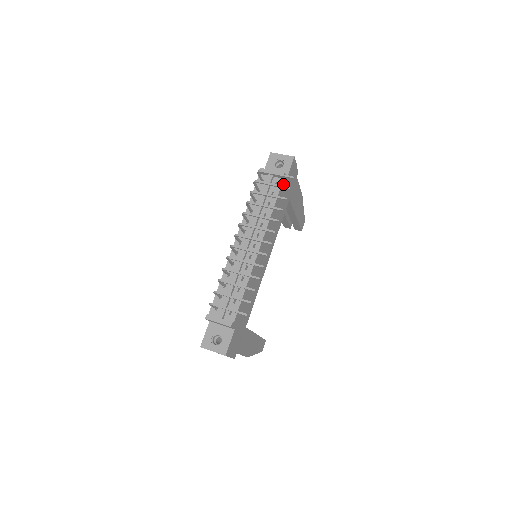
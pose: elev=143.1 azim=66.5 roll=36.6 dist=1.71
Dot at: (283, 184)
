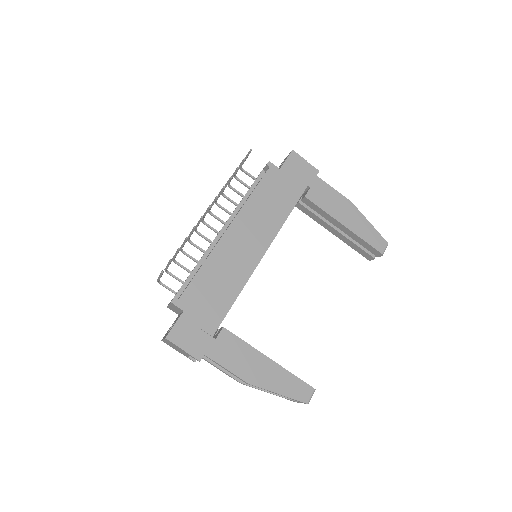
Dot at: (271, 173)
